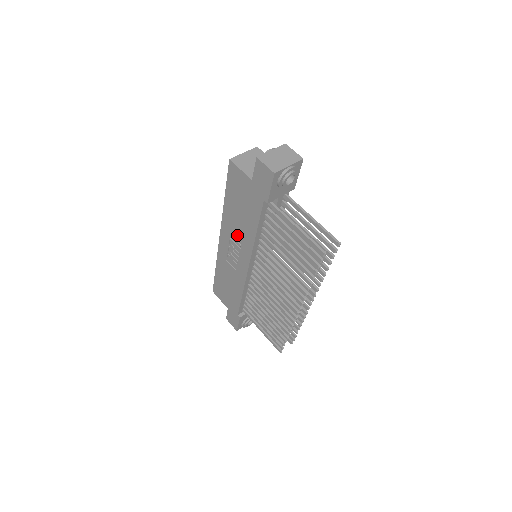
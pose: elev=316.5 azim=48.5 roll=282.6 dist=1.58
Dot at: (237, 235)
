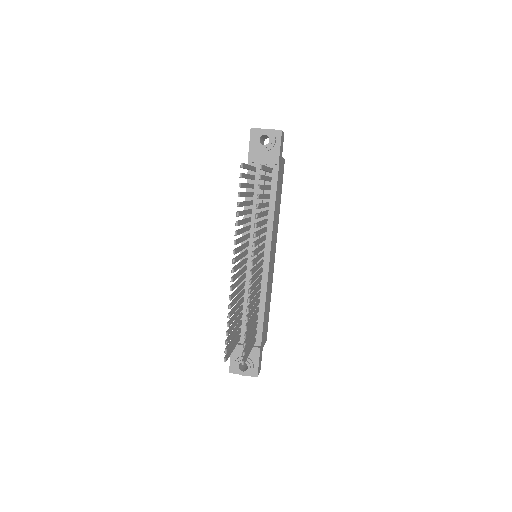
Dot at: occluded
